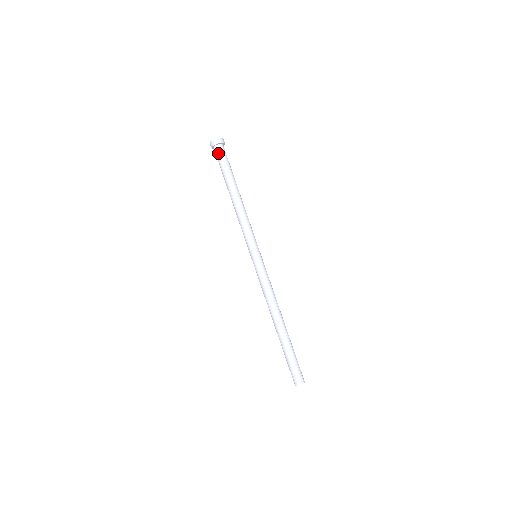
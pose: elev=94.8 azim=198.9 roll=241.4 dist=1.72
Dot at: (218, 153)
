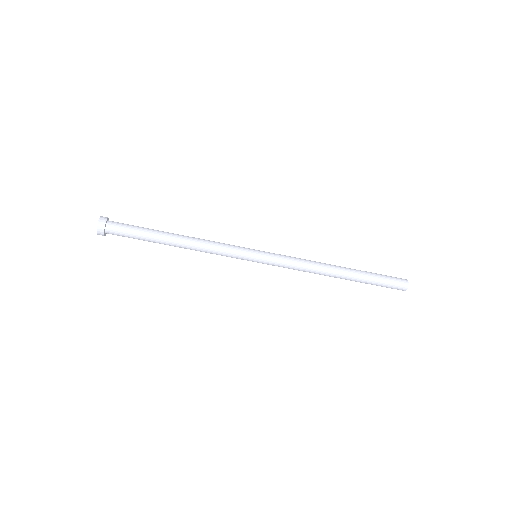
Dot at: (116, 231)
